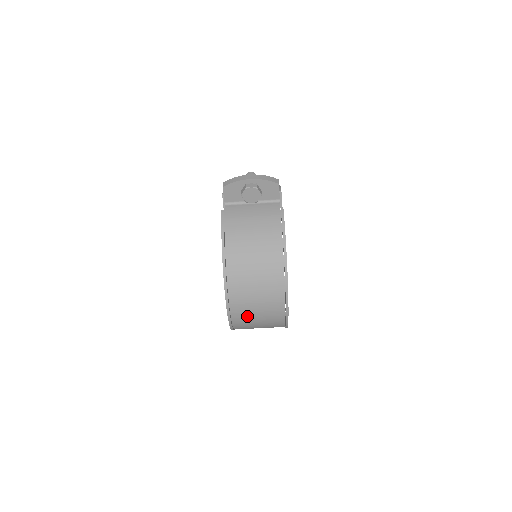
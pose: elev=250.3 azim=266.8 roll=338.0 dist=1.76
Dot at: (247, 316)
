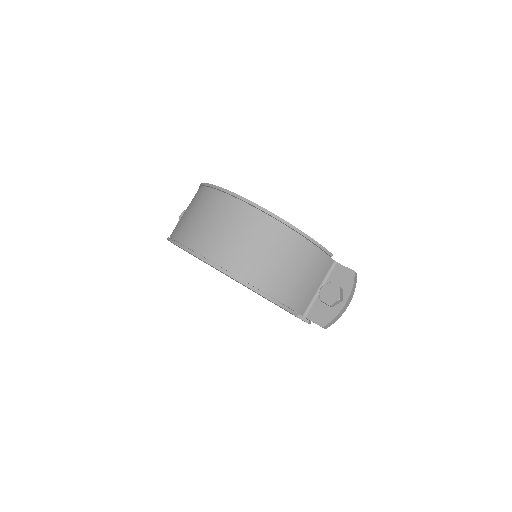
Dot at: (213, 239)
